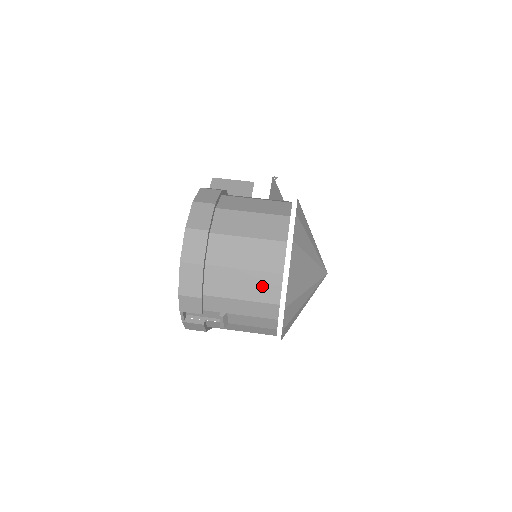
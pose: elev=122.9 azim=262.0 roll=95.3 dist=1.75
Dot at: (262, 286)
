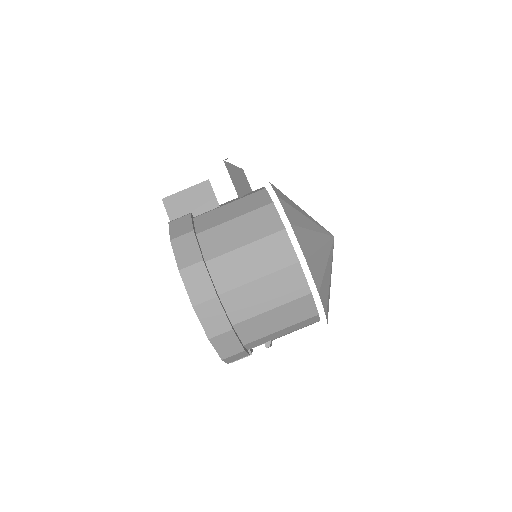
Dot at: (296, 311)
